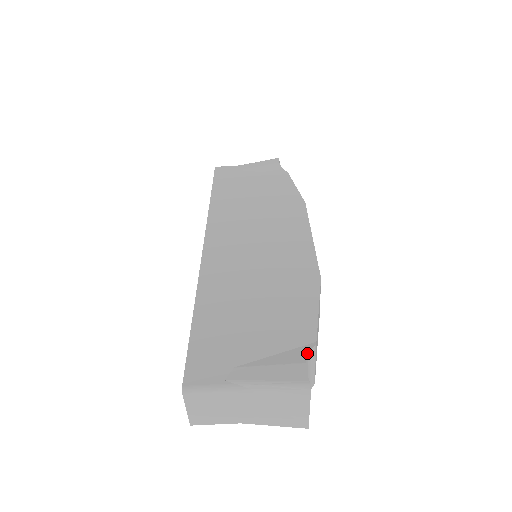
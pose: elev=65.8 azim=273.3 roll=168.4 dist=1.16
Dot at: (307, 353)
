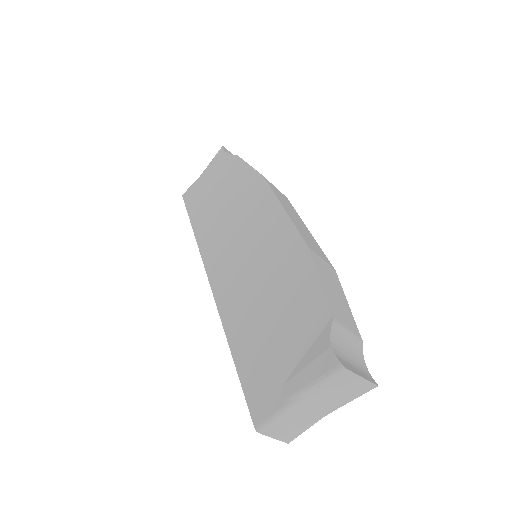
Dot at: (329, 334)
